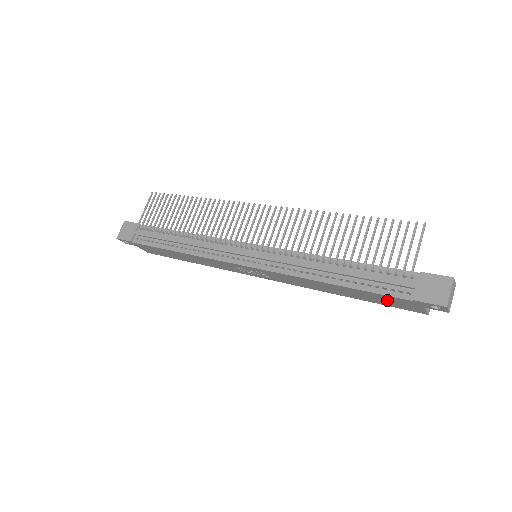
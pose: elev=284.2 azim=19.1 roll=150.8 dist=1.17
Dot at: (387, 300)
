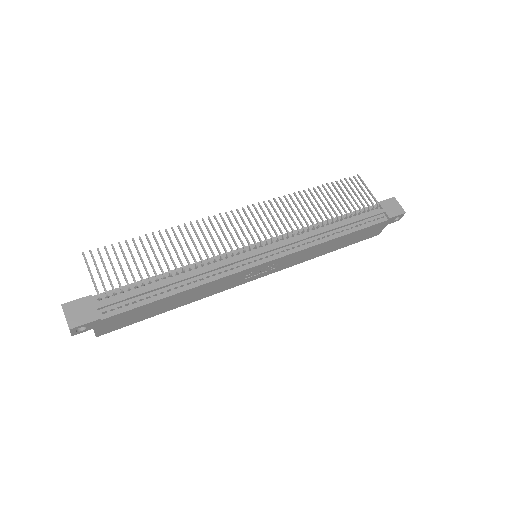
Dot at: (366, 233)
